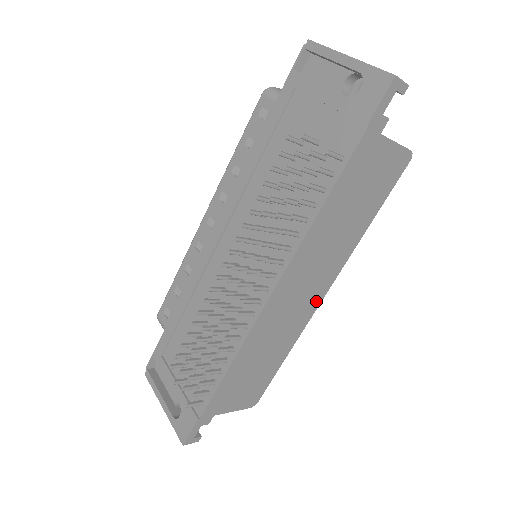
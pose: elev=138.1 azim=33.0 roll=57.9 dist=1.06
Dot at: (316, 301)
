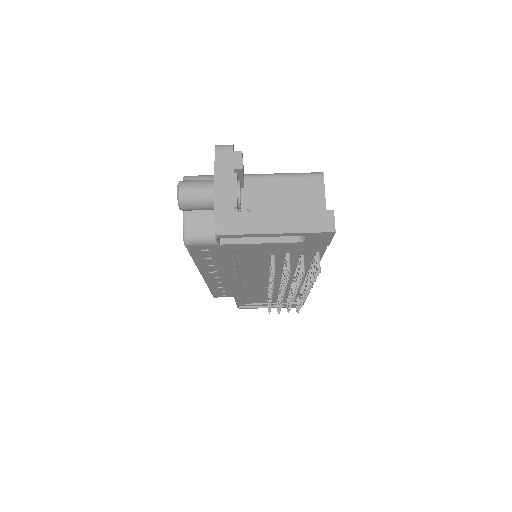
Dot at: occluded
